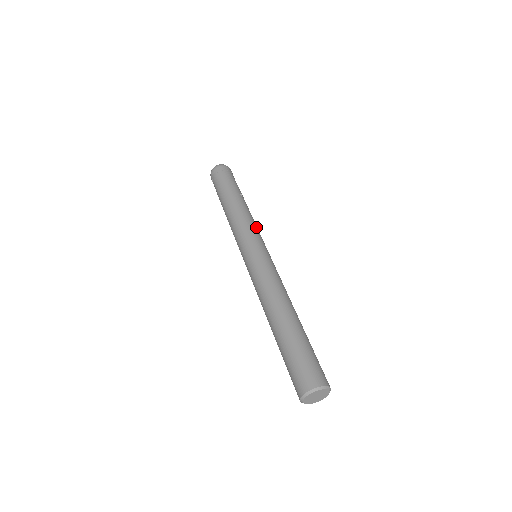
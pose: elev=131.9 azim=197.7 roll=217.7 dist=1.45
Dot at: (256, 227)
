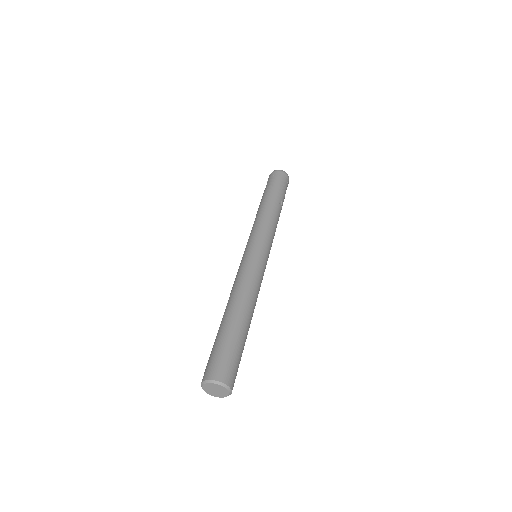
Dot at: (273, 235)
